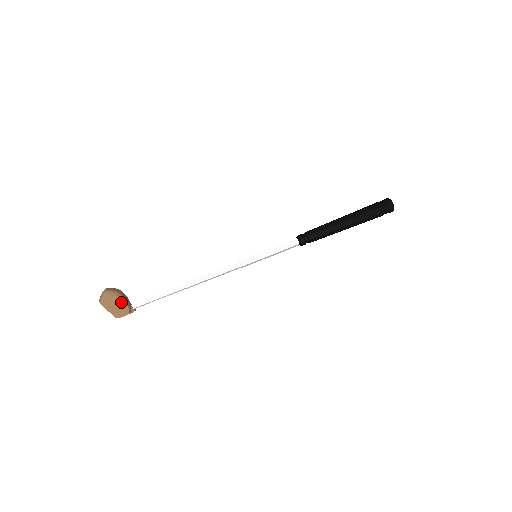
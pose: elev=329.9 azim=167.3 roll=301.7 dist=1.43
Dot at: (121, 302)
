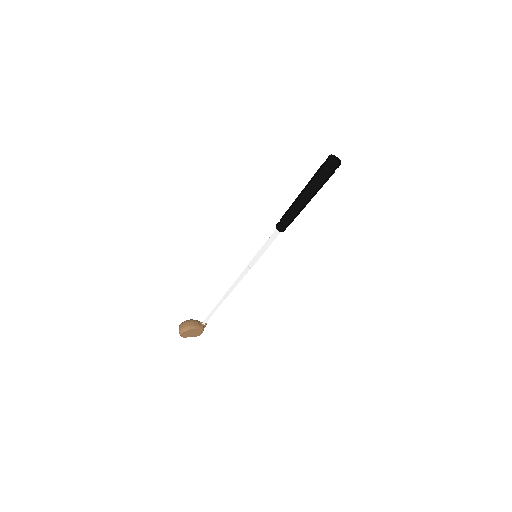
Dot at: (193, 330)
